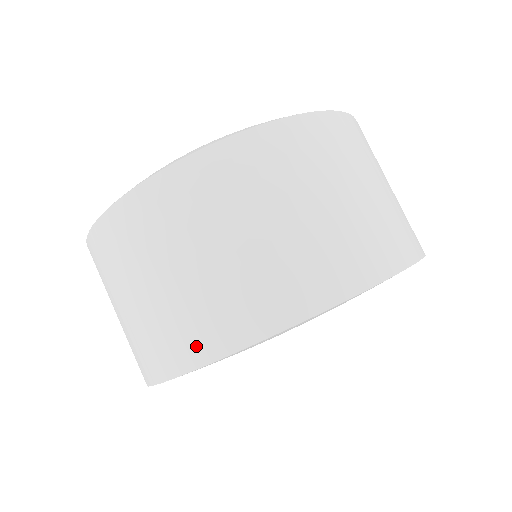
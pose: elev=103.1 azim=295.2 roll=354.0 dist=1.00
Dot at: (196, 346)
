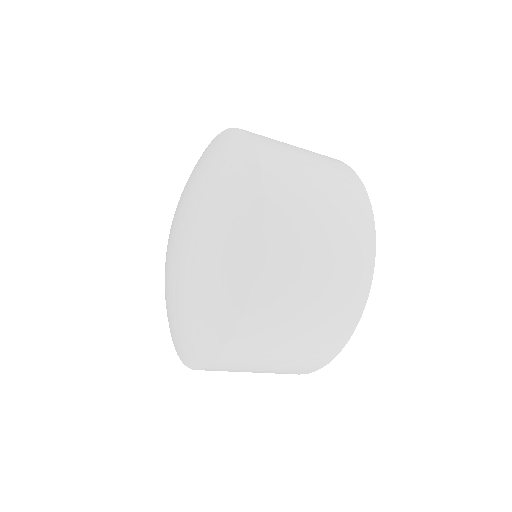
Dot at: (332, 347)
